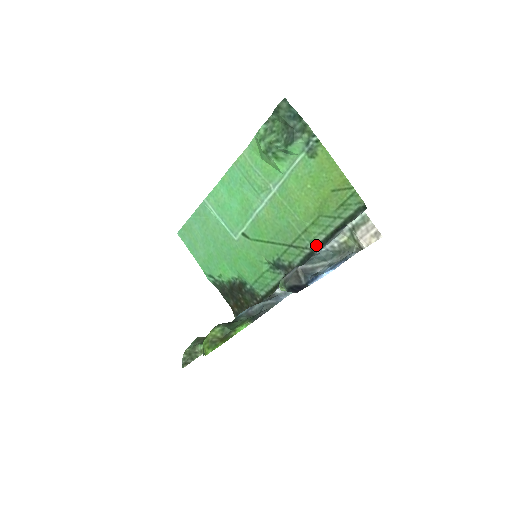
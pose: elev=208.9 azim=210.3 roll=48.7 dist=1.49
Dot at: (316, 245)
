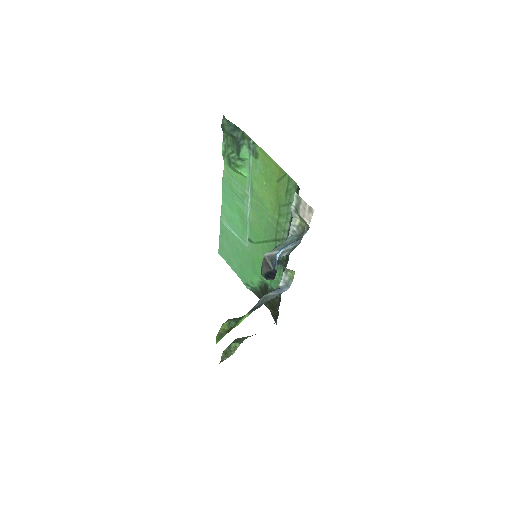
Dot at: (287, 234)
